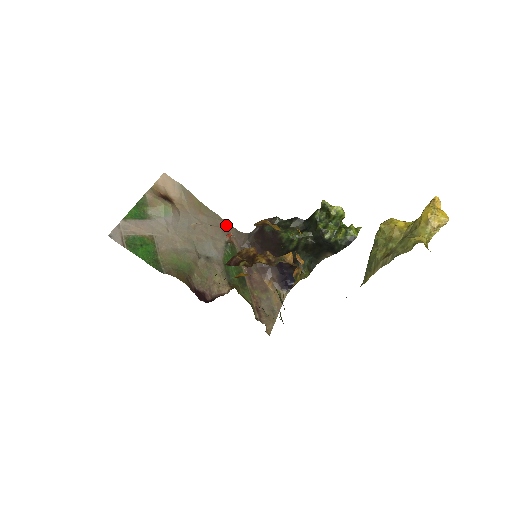
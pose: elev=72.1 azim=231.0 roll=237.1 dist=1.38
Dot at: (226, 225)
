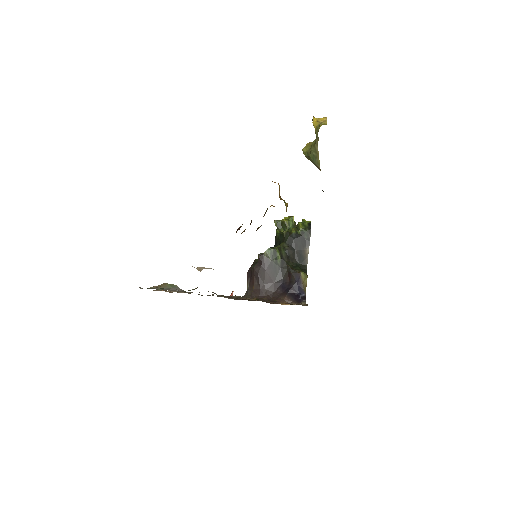
Dot at: (225, 297)
